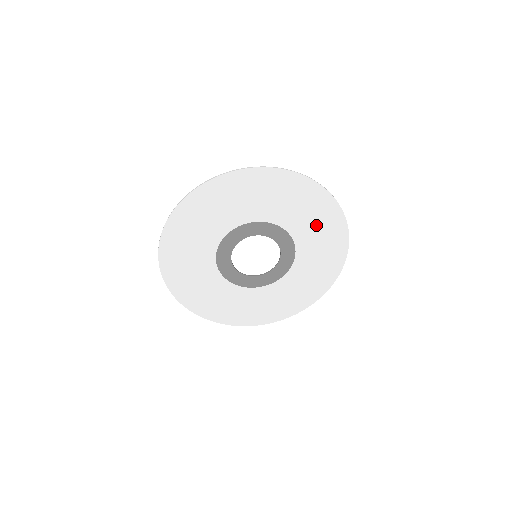
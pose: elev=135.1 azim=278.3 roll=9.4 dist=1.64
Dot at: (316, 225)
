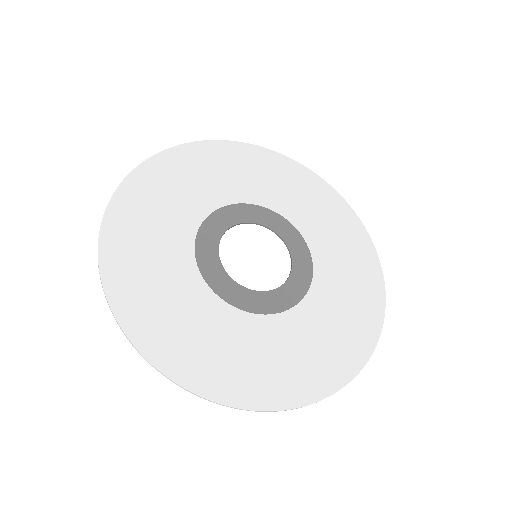
Dot at: (312, 206)
